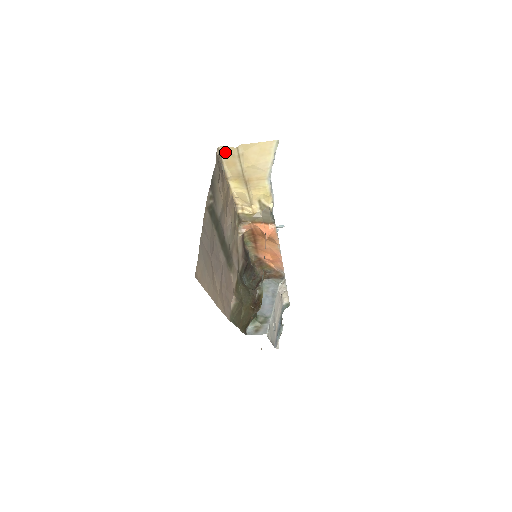
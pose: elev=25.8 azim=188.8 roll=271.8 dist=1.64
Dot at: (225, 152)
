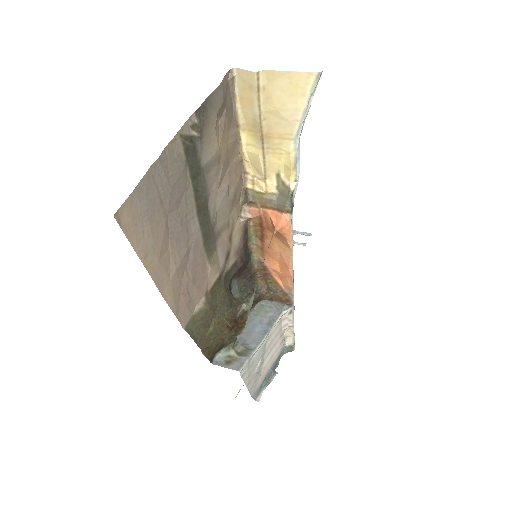
Dot at: (241, 79)
